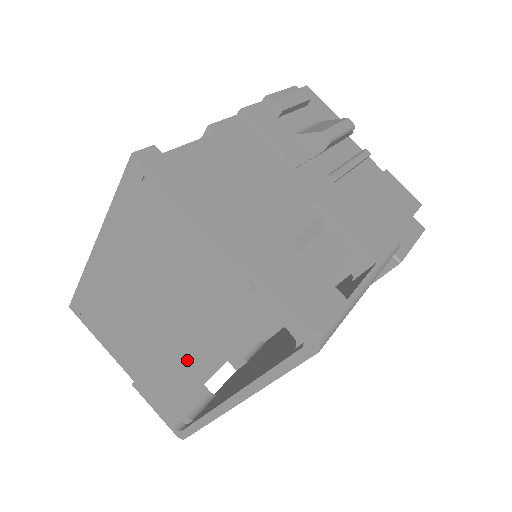
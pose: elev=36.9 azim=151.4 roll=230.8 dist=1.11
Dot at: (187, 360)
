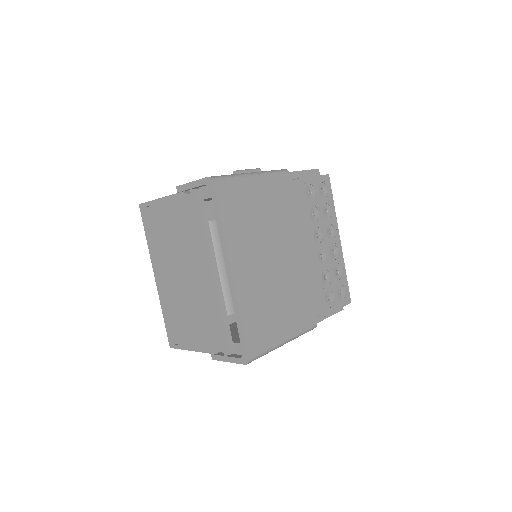
Dot at: (205, 281)
